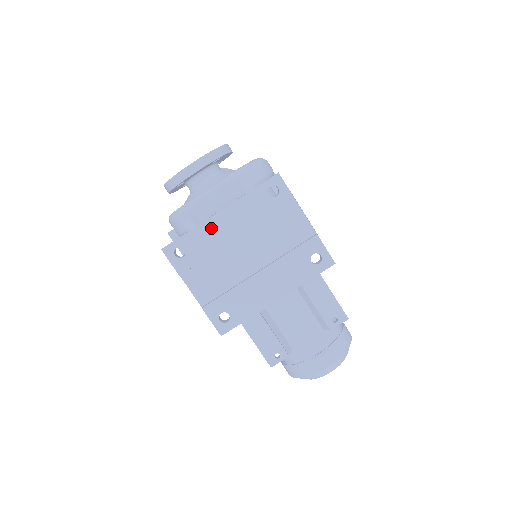
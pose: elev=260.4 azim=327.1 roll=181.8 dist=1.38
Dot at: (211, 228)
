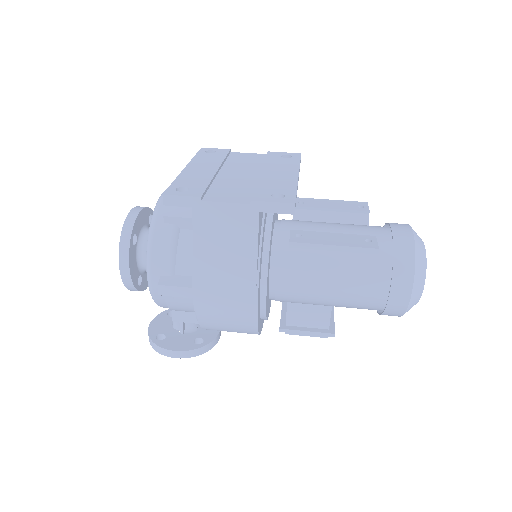
Dot at: (190, 174)
